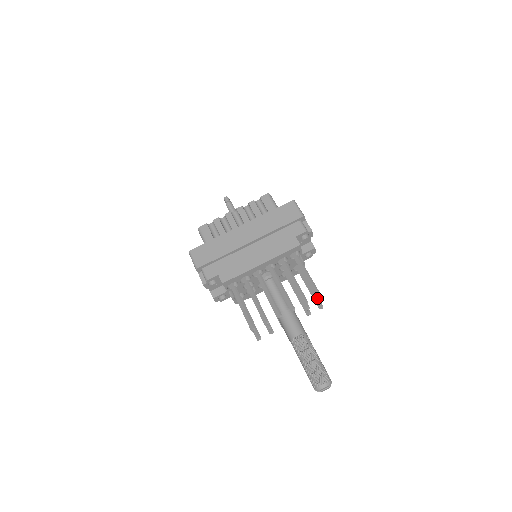
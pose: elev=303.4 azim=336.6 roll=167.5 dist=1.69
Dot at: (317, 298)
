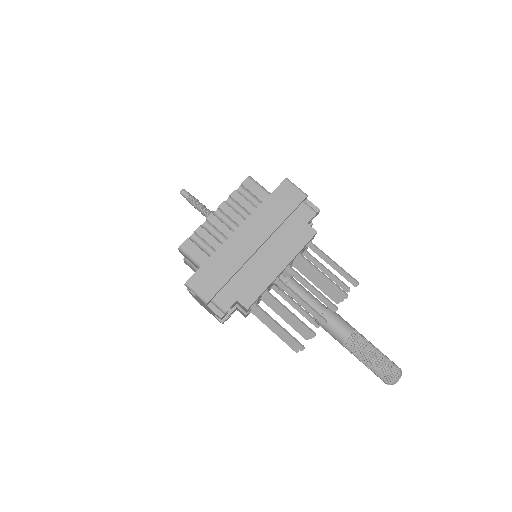
Dot at: (355, 286)
